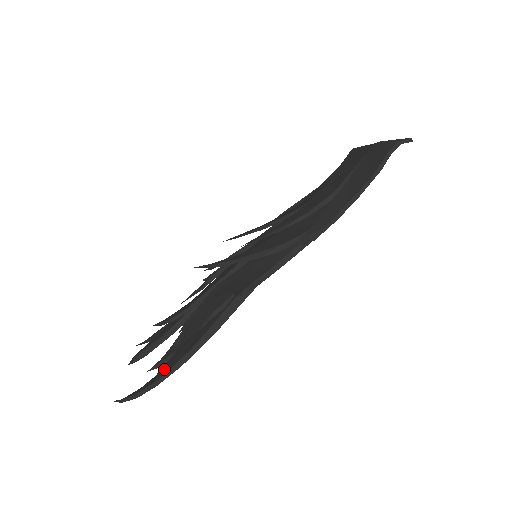
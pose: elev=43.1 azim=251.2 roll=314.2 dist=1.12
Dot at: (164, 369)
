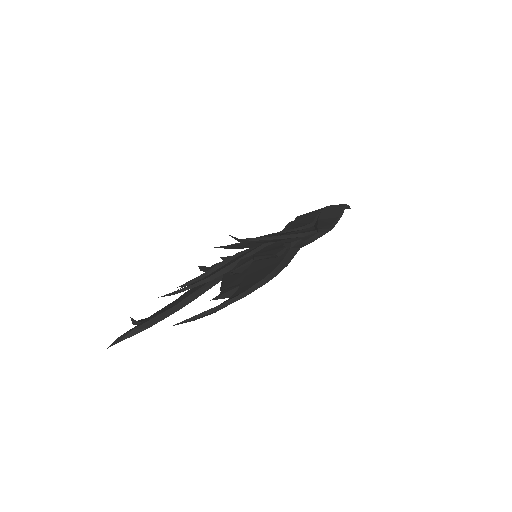
Dot at: (245, 287)
